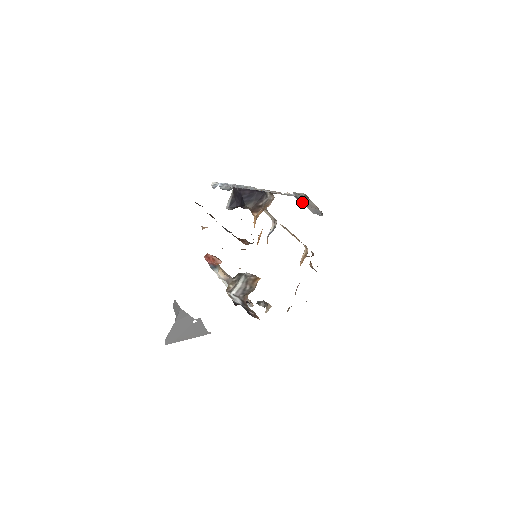
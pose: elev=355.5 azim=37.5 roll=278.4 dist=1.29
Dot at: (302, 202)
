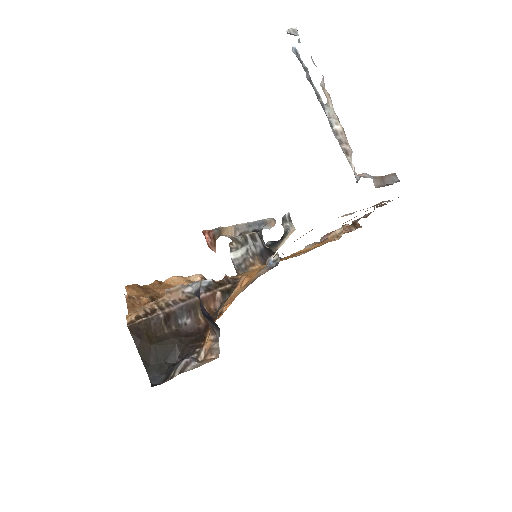
Dot at: occluded
